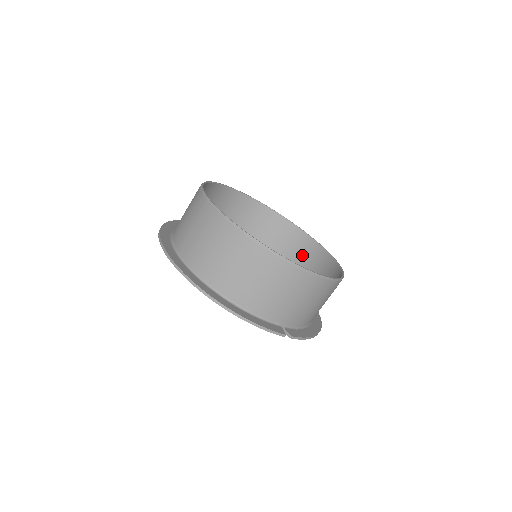
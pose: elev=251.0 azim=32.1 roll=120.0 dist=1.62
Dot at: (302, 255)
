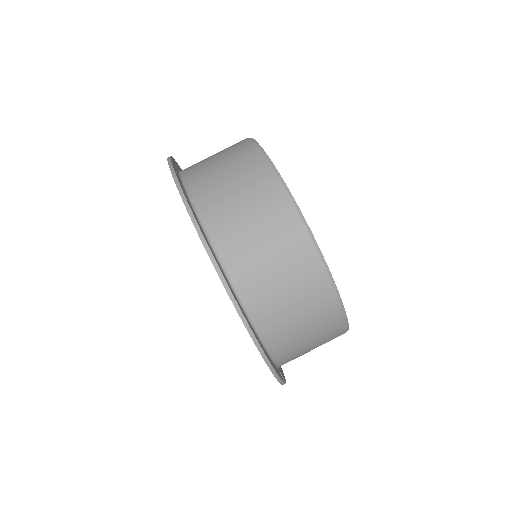
Dot at: occluded
